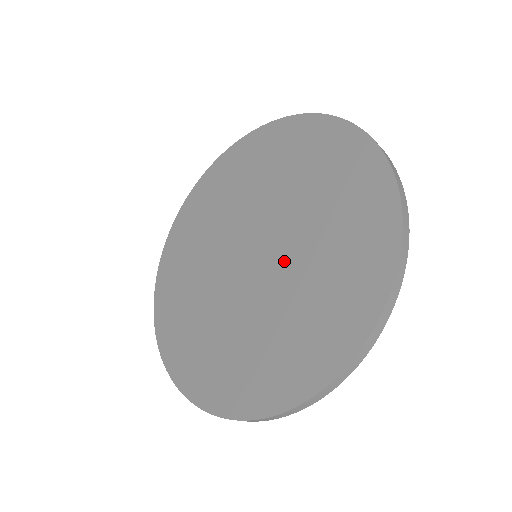
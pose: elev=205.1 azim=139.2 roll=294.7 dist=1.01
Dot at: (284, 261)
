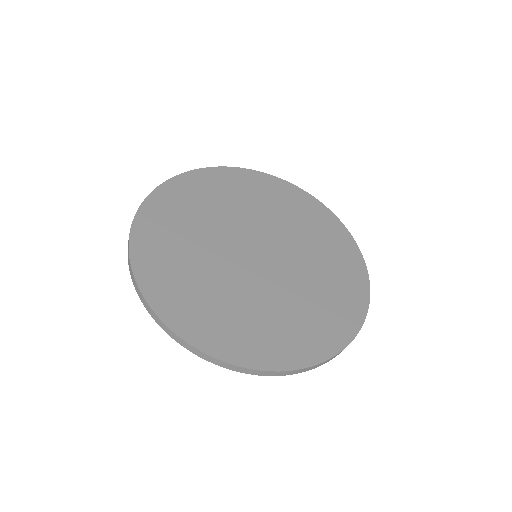
Dot at: (290, 254)
